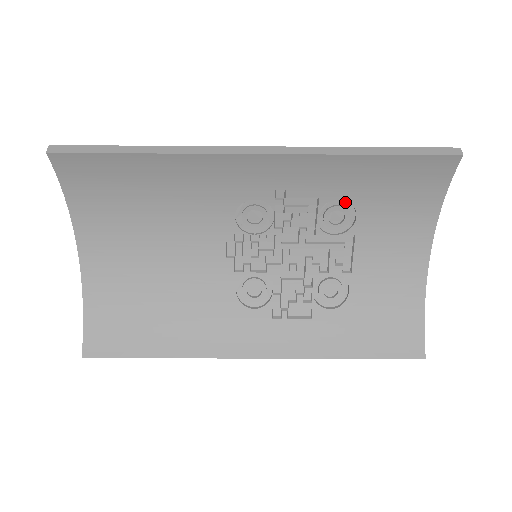
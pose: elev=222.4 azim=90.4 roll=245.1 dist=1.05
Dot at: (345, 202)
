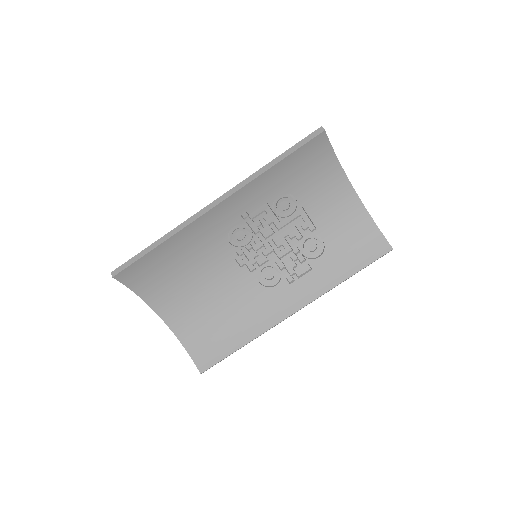
Dot at: (283, 194)
